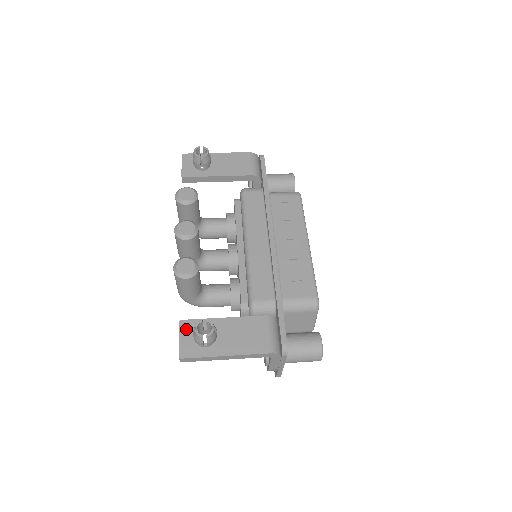
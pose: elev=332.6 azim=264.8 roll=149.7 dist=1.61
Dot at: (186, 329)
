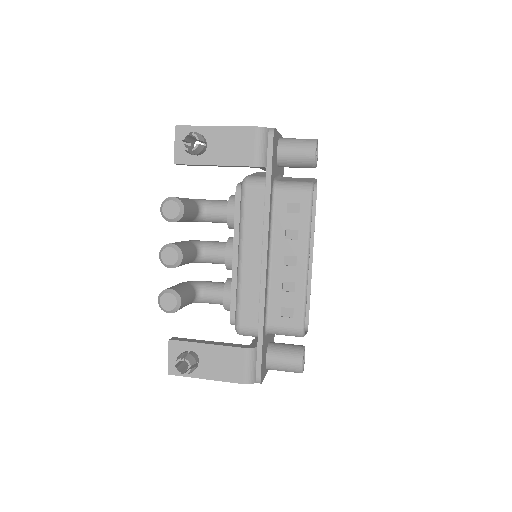
Dot at: (174, 349)
